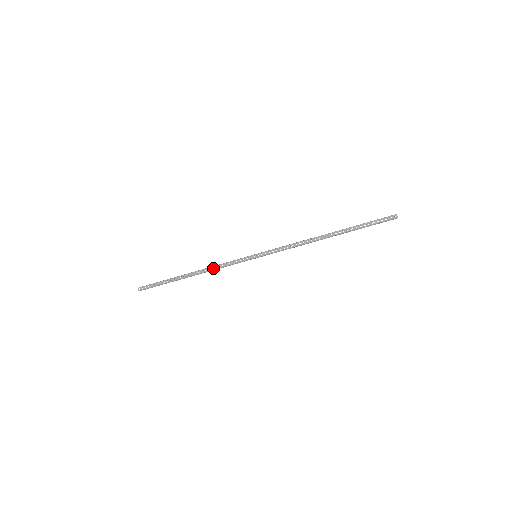
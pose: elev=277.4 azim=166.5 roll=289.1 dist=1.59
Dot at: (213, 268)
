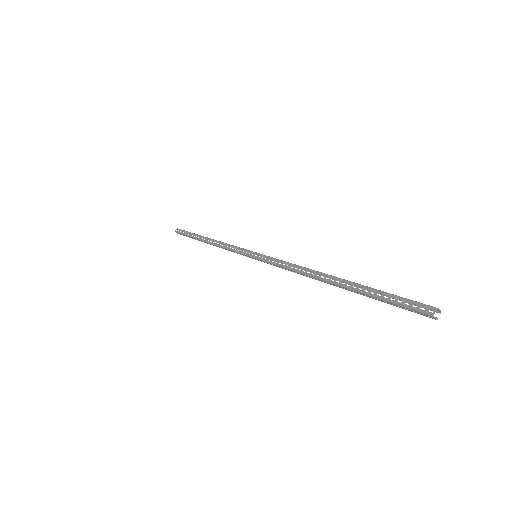
Dot at: (222, 248)
